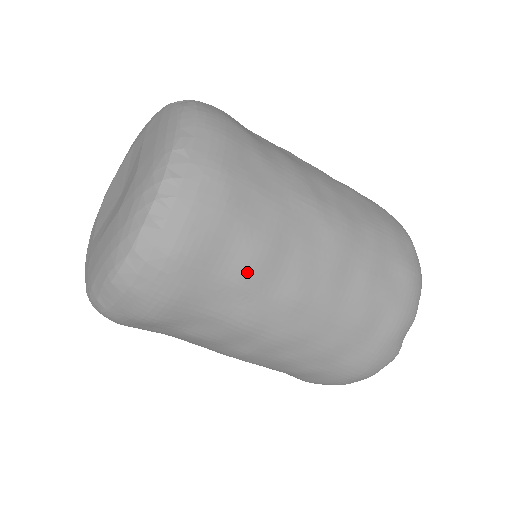
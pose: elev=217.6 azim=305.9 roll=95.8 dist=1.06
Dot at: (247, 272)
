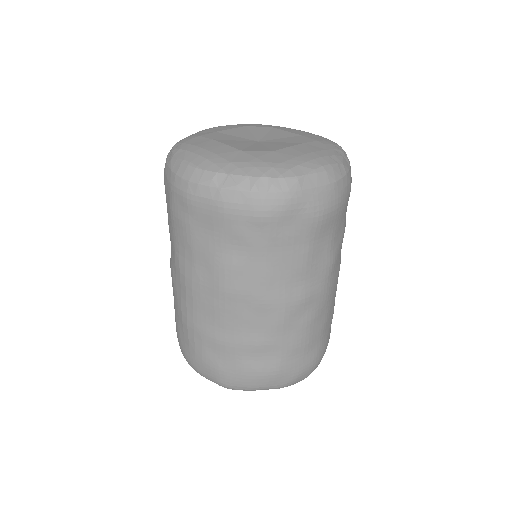
Dot at: occluded
